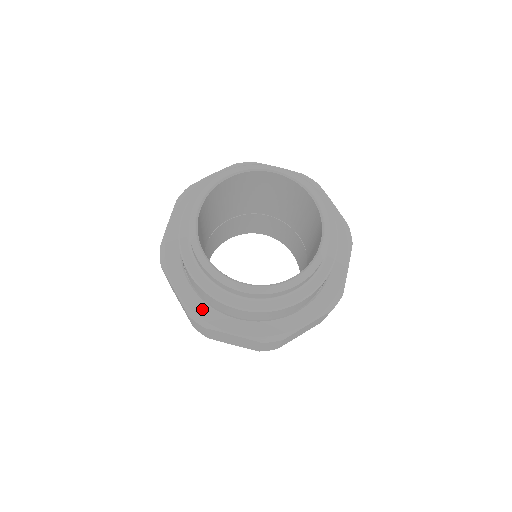
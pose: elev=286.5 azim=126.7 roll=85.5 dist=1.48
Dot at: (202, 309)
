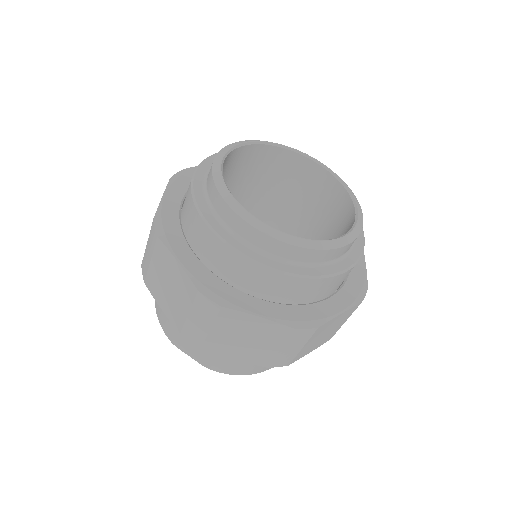
Dot at: (216, 285)
